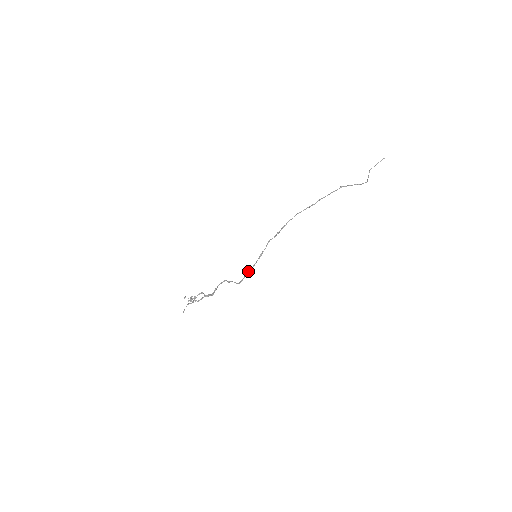
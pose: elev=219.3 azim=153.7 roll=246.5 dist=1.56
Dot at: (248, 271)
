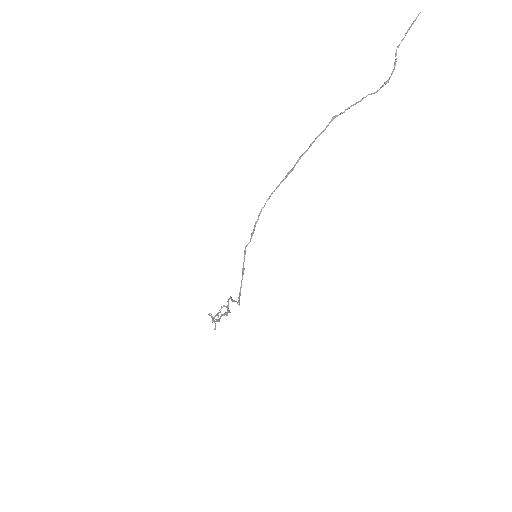
Dot at: occluded
